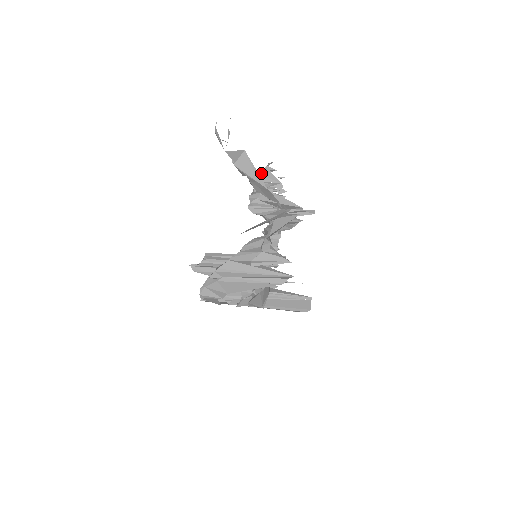
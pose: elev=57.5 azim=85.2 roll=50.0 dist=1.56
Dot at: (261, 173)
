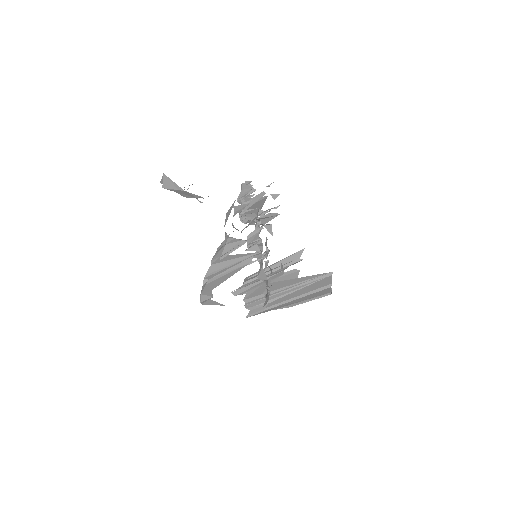
Dot at: occluded
